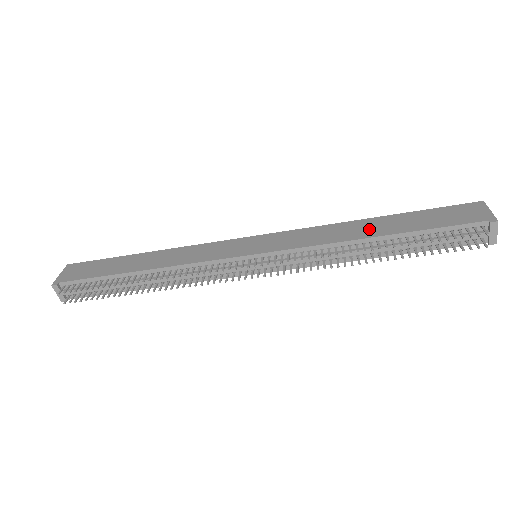
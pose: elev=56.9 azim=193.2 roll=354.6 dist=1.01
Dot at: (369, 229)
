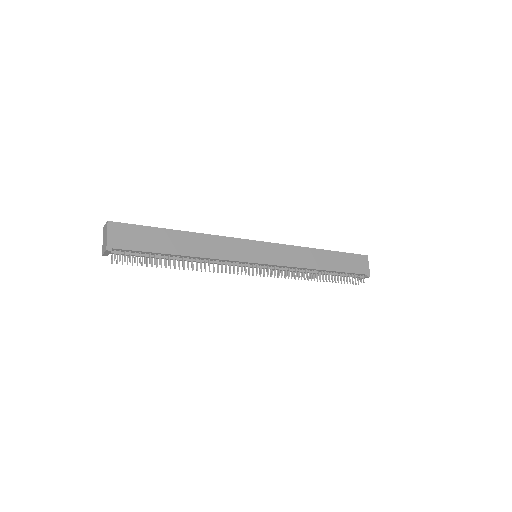
Dot at: (320, 261)
